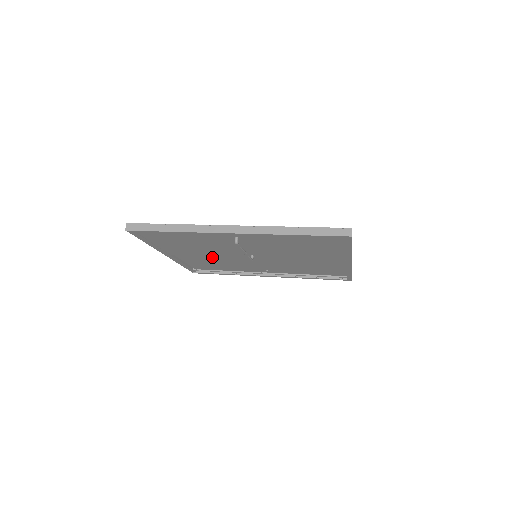
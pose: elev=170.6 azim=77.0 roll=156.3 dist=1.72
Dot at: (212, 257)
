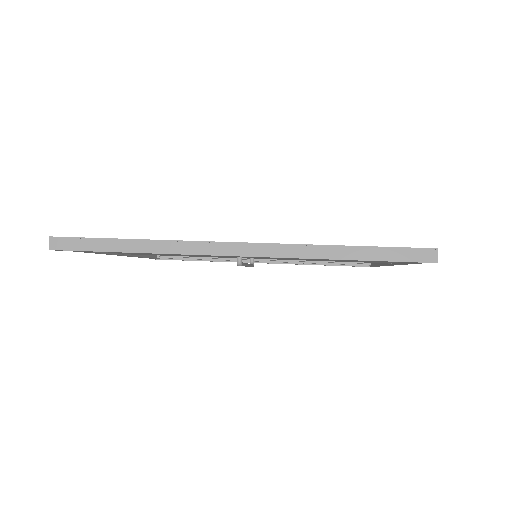
Dot at: occluded
